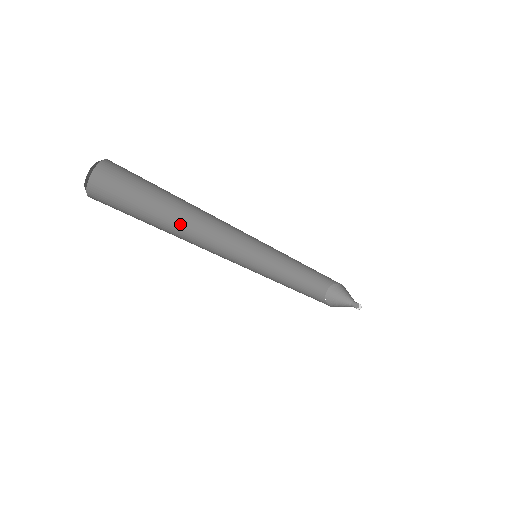
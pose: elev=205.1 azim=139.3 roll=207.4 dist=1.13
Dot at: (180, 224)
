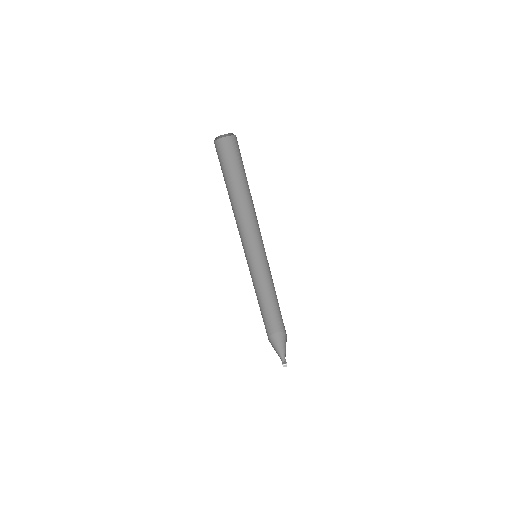
Dot at: (231, 204)
